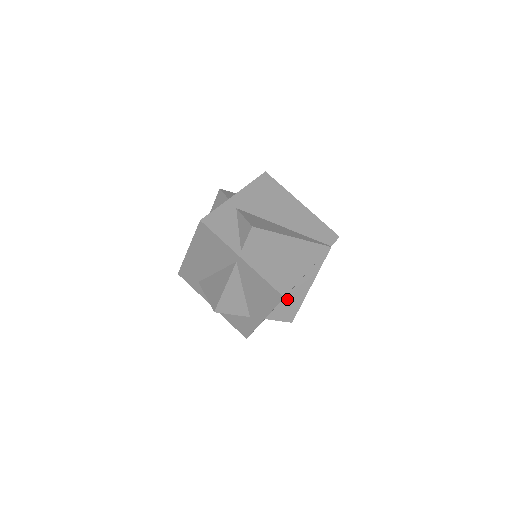
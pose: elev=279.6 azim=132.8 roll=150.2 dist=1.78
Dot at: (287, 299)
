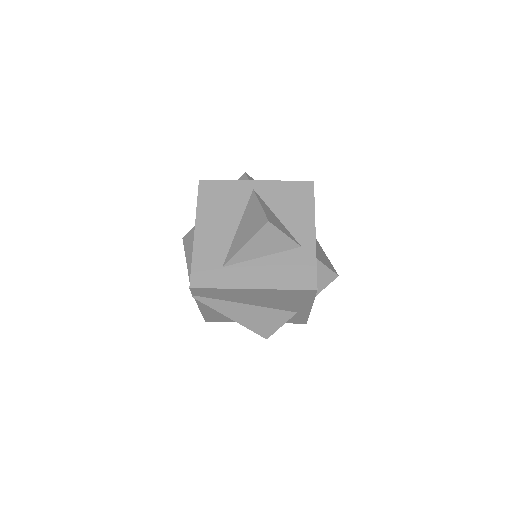
Dot at: occluded
